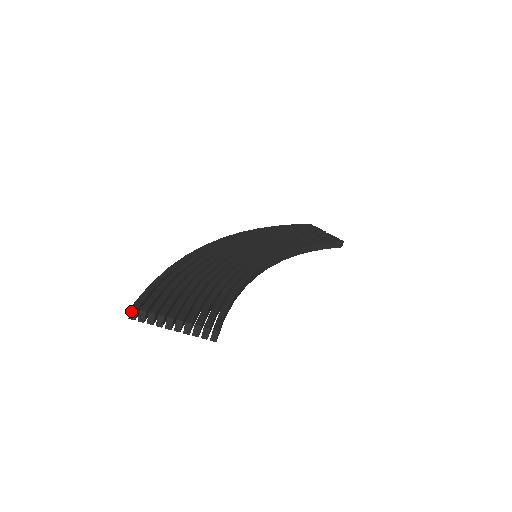
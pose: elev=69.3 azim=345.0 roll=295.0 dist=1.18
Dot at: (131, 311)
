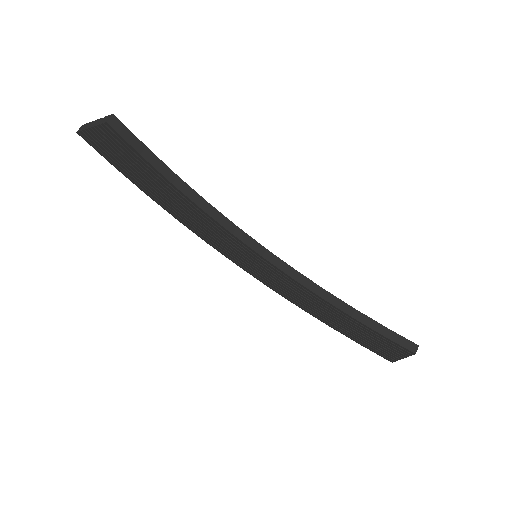
Dot at: (81, 127)
